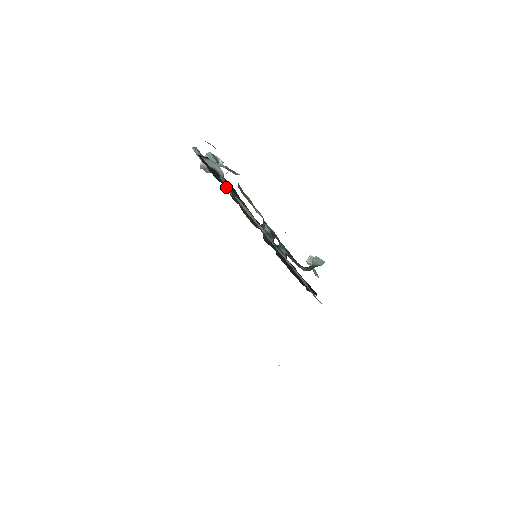
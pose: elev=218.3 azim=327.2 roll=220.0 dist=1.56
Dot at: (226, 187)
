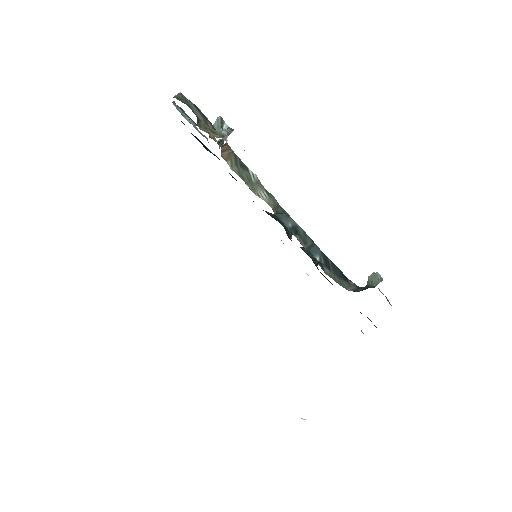
Dot at: (218, 158)
